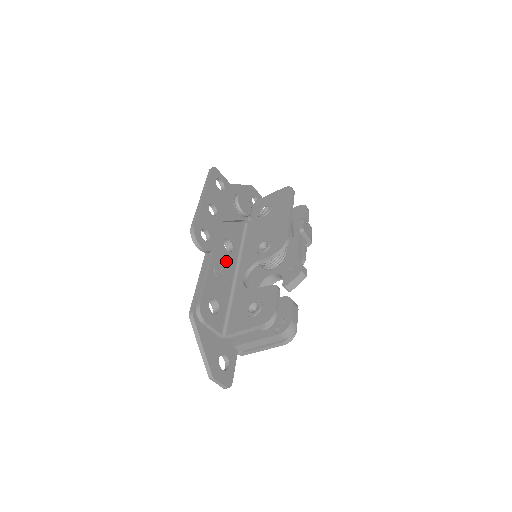
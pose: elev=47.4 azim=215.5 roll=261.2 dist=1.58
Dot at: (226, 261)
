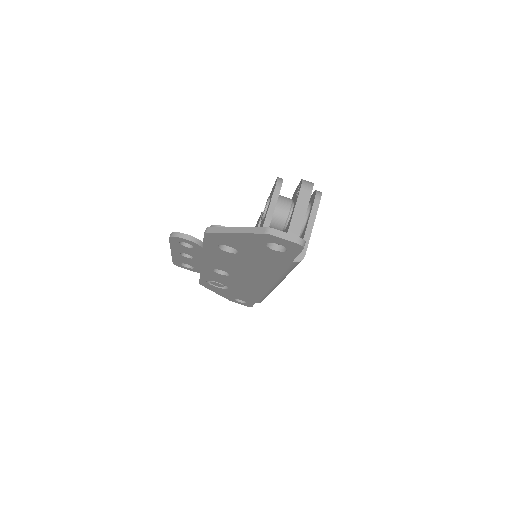
Dot at: occluded
